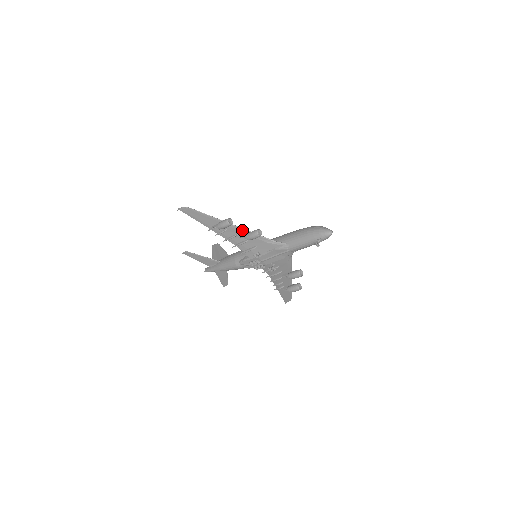
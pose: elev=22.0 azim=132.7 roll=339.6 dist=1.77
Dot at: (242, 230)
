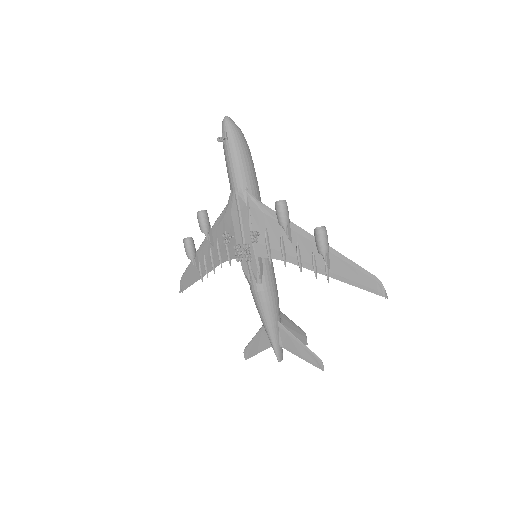
Dot at: (208, 237)
